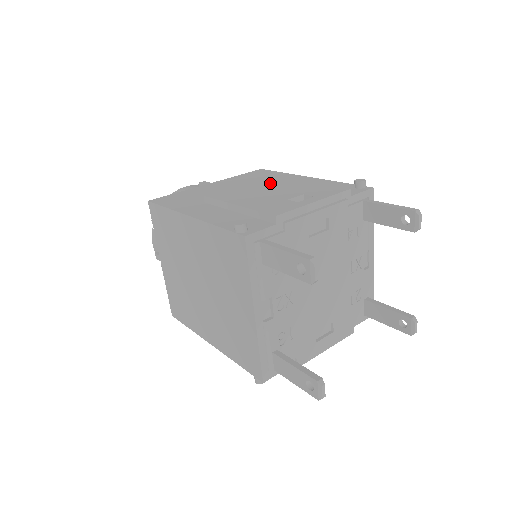
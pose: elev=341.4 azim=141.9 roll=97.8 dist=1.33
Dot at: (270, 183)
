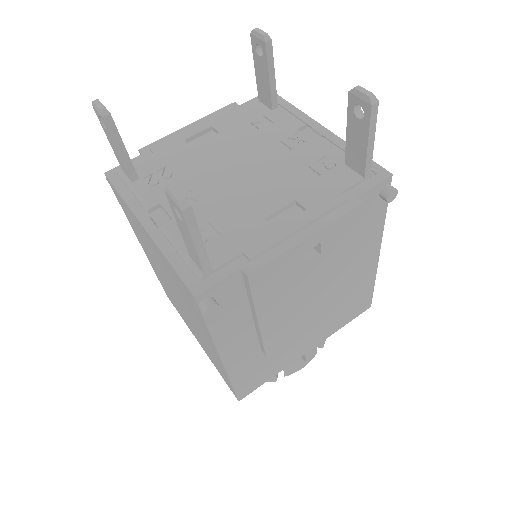
Dot at: occluded
